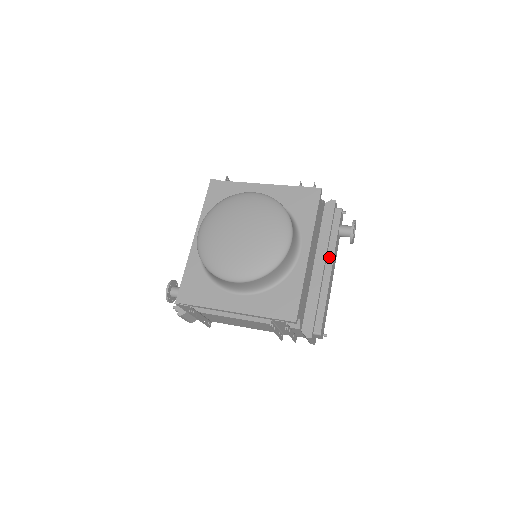
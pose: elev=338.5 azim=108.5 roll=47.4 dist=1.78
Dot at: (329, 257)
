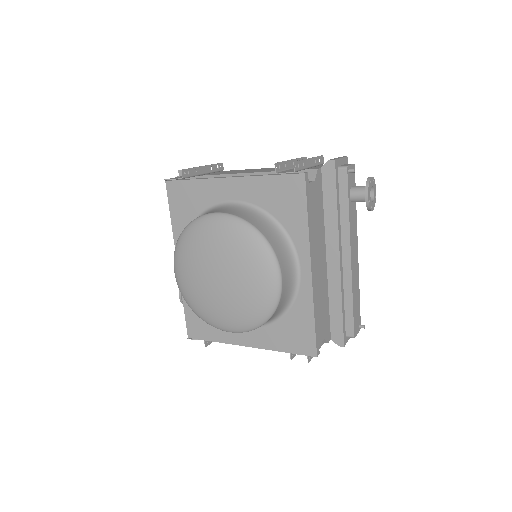
Dot at: (344, 242)
